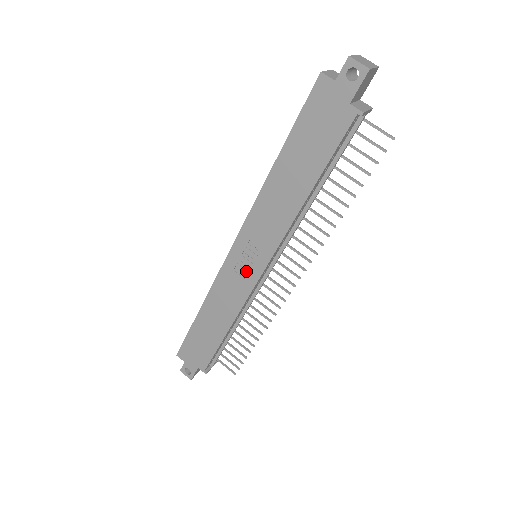
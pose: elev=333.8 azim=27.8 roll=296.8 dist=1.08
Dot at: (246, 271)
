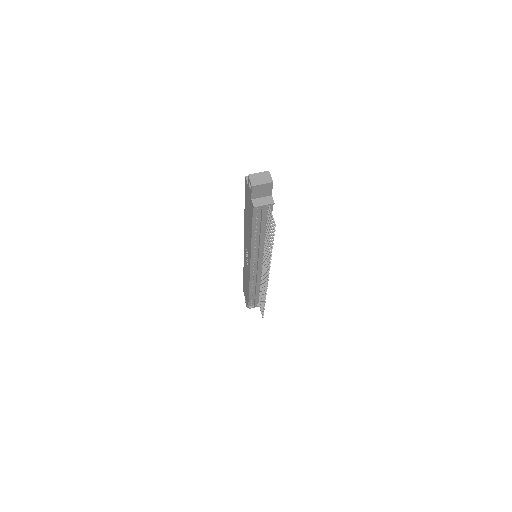
Dot at: occluded
